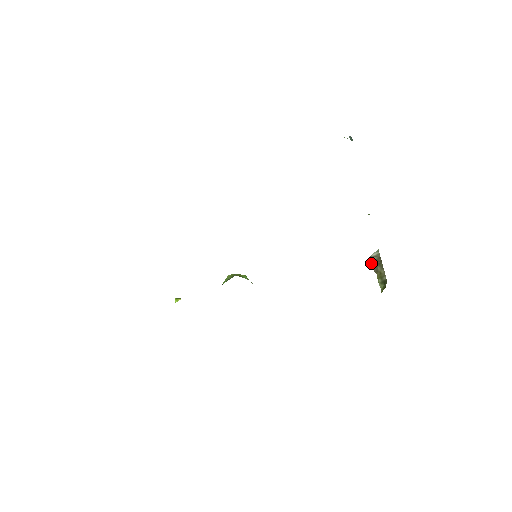
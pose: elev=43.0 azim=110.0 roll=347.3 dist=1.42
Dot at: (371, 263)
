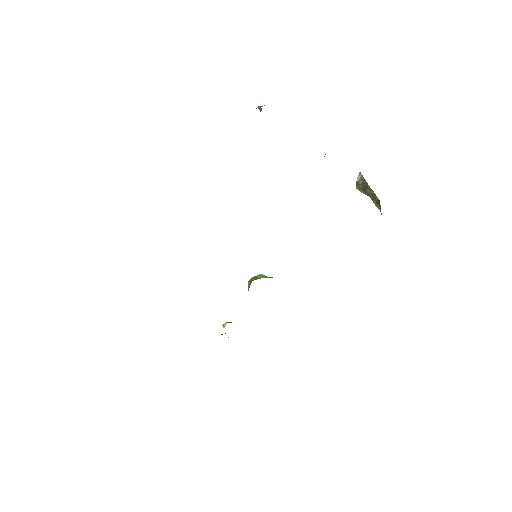
Dot at: (360, 189)
